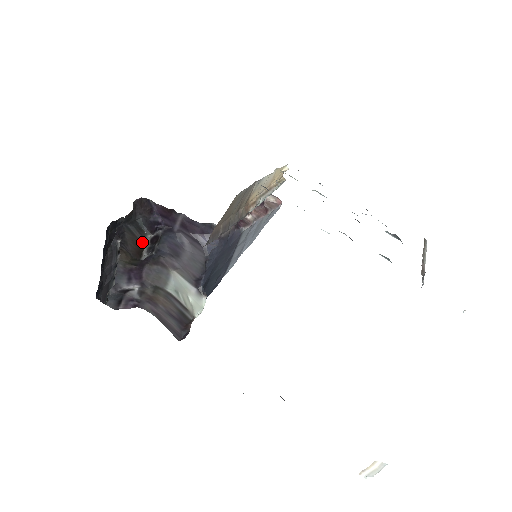
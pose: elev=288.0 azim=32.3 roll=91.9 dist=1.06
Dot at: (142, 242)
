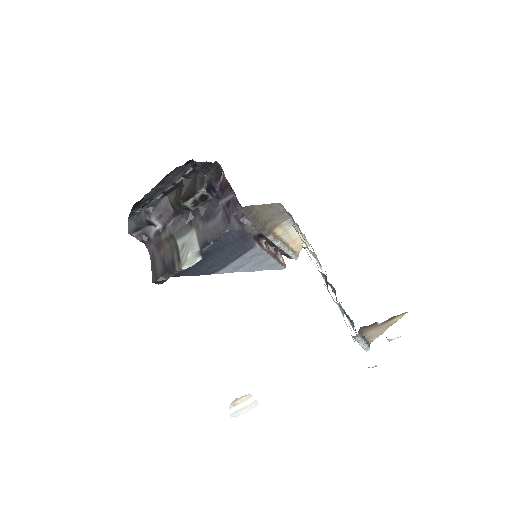
Dot at: (196, 191)
